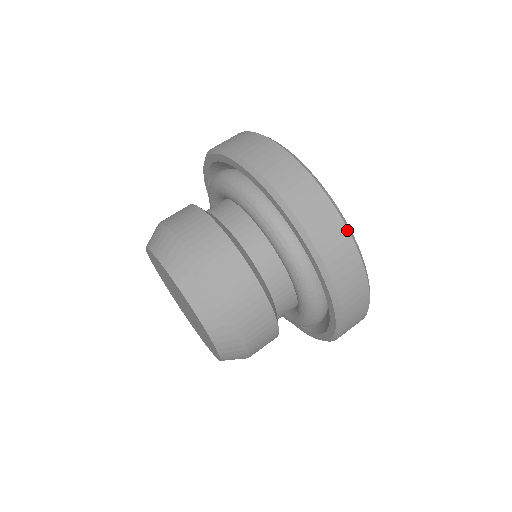
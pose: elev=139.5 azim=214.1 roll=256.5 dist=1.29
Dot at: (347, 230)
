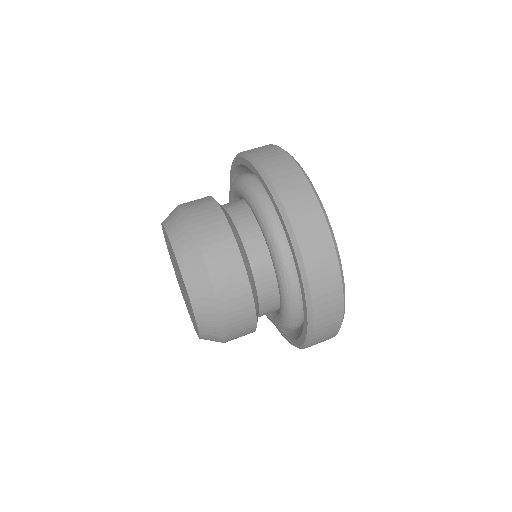
Dot at: (343, 304)
